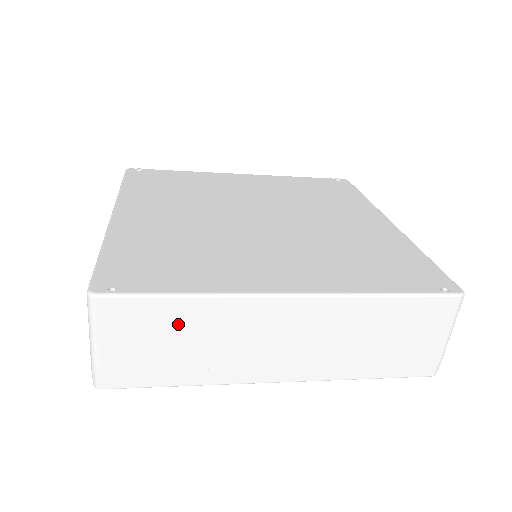
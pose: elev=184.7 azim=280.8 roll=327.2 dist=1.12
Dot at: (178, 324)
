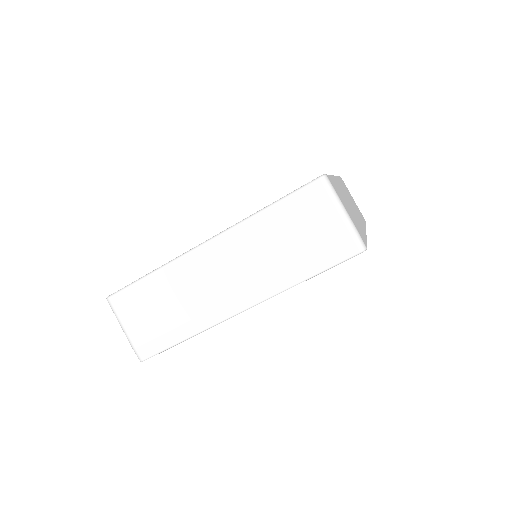
Dot at: (156, 295)
